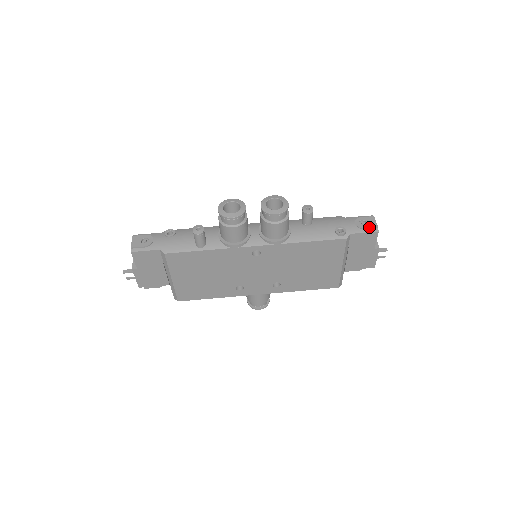
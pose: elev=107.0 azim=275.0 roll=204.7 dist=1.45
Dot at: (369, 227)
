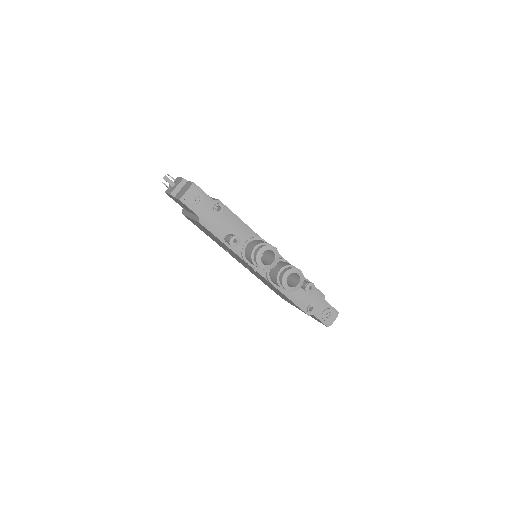
Dot at: (327, 321)
